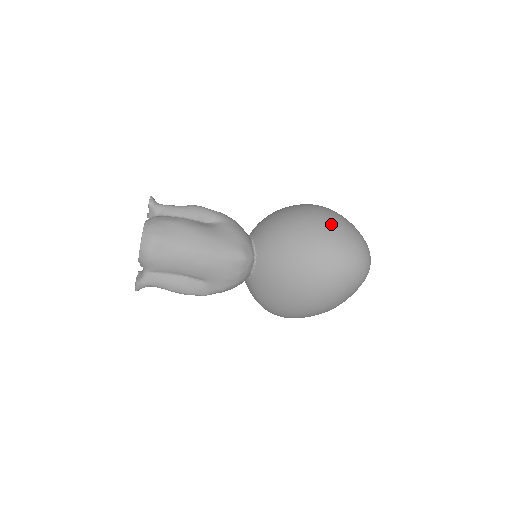
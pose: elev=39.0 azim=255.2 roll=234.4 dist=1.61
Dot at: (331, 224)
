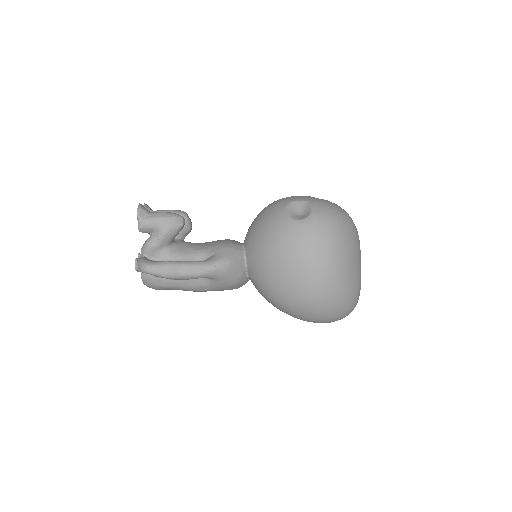
Dot at: (315, 319)
